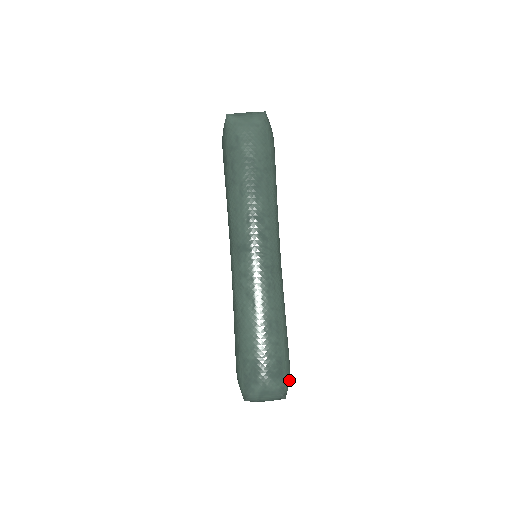
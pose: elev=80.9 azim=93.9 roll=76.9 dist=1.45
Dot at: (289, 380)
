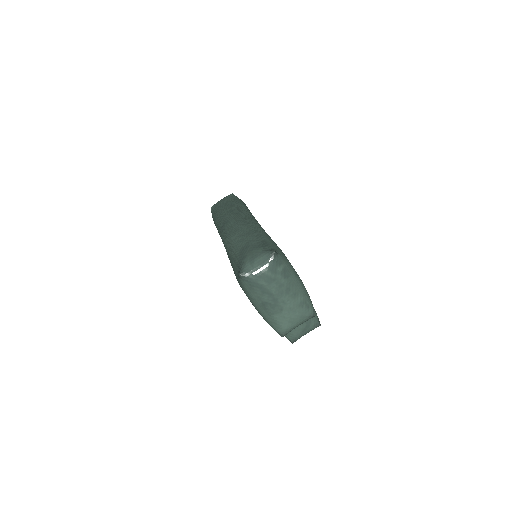
Dot at: (283, 255)
